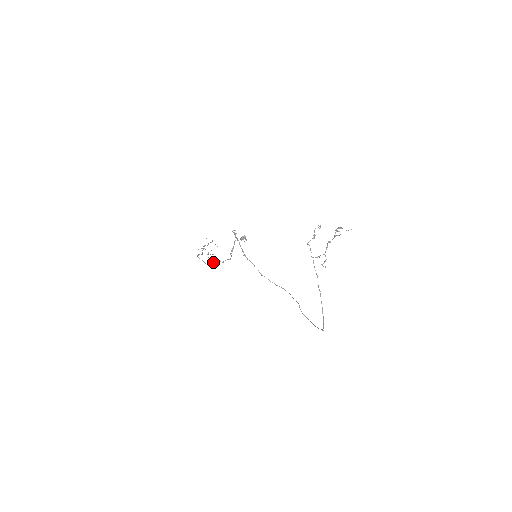
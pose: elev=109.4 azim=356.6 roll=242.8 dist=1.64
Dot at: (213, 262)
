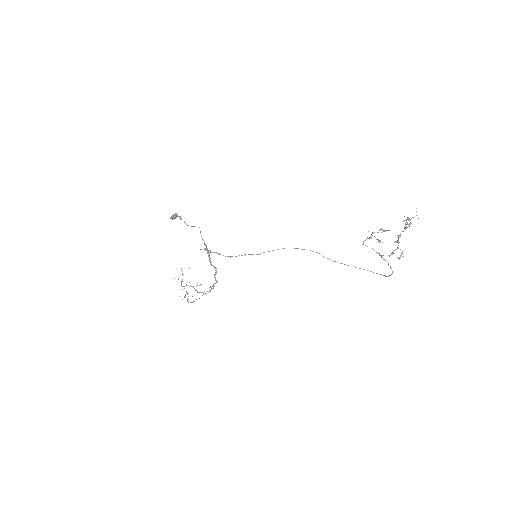
Dot at: (208, 292)
